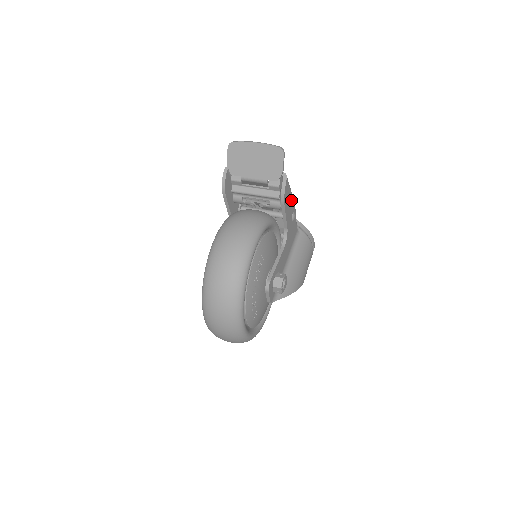
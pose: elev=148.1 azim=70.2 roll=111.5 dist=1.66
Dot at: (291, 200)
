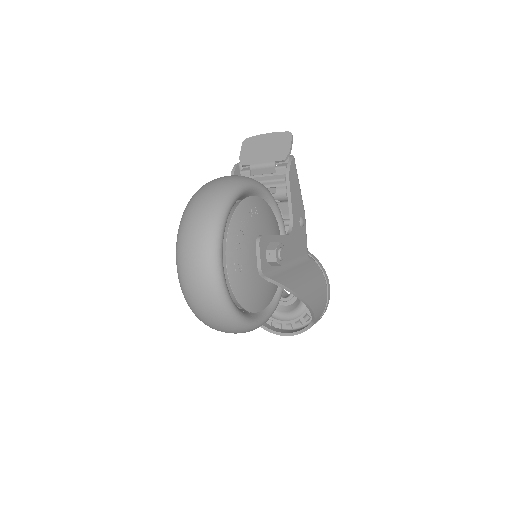
Dot at: (299, 196)
